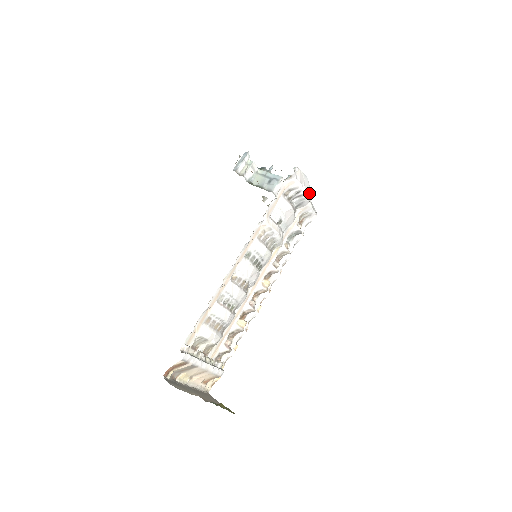
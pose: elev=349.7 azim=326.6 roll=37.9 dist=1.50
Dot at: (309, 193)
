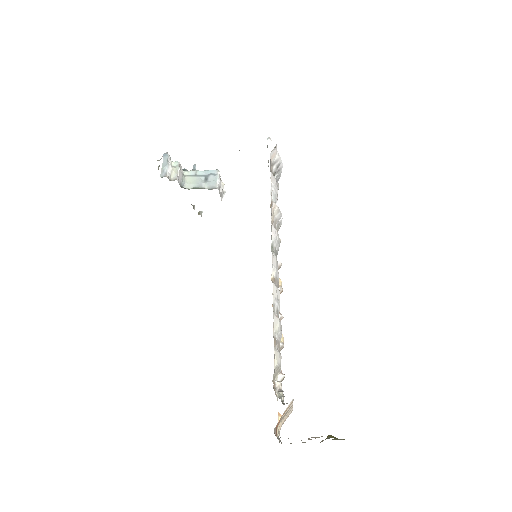
Dot at: occluded
